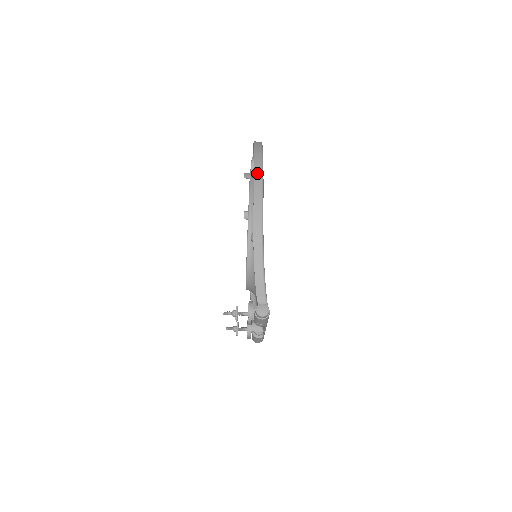
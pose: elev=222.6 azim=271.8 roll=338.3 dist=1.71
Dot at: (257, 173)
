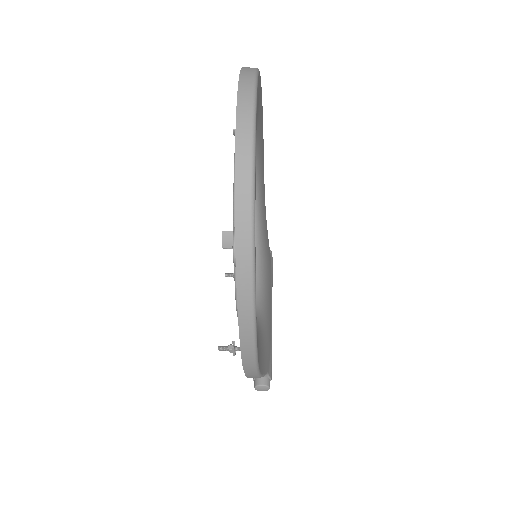
Dot at: (244, 319)
